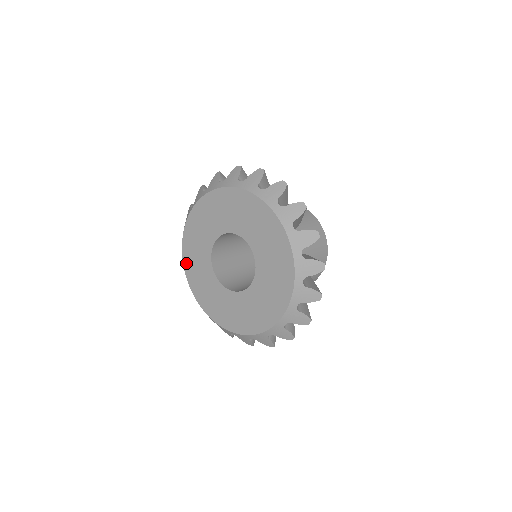
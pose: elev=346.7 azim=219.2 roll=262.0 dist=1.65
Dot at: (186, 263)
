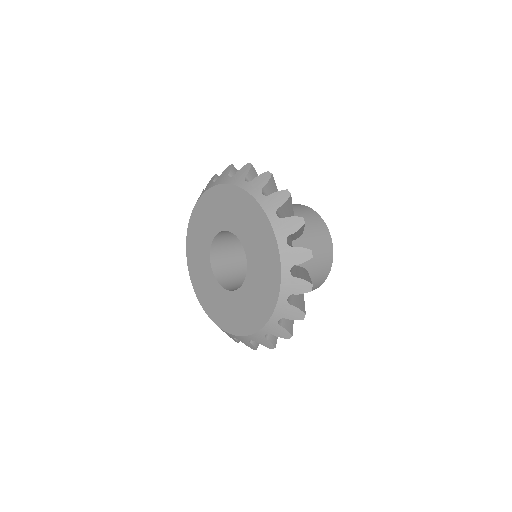
Dot at: (190, 268)
